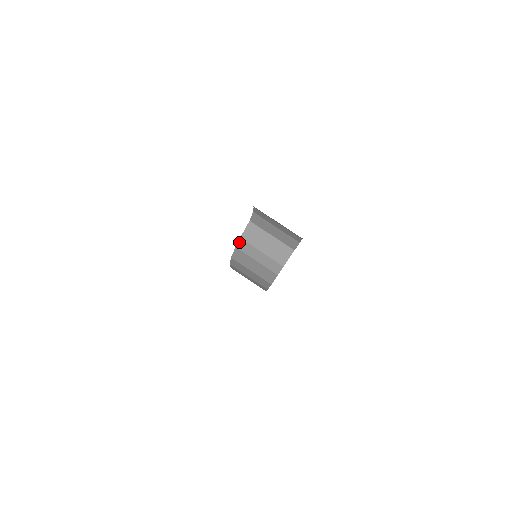
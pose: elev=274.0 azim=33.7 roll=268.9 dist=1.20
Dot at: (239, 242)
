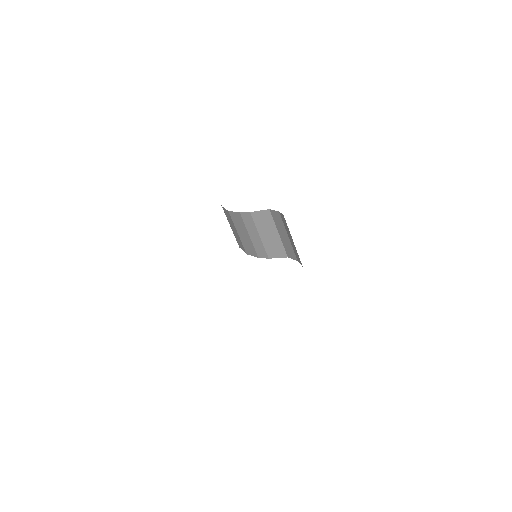
Dot at: (246, 213)
